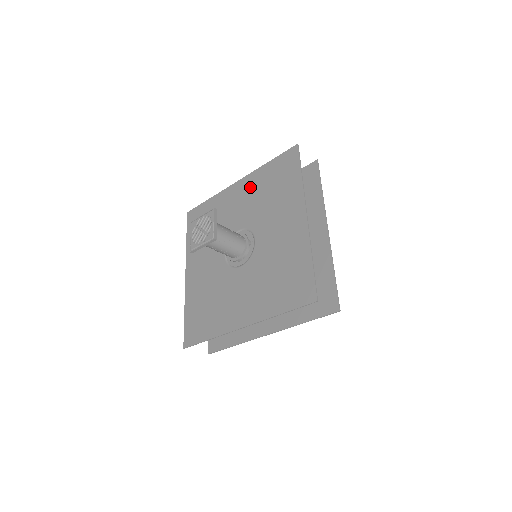
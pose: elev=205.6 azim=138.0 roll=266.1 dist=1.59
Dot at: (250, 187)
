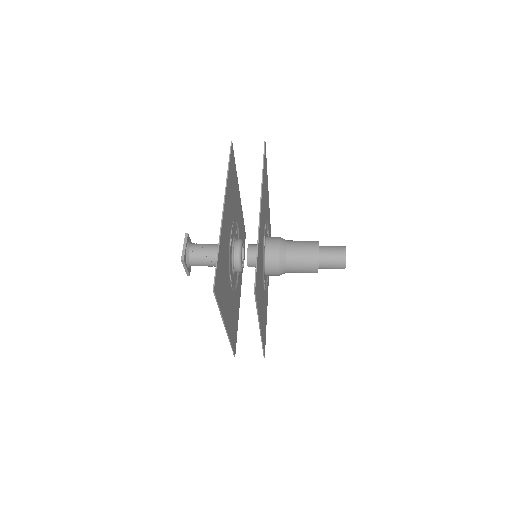
Dot at: (236, 196)
